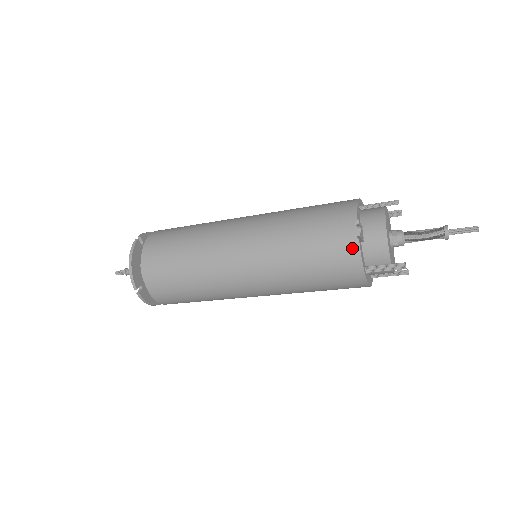
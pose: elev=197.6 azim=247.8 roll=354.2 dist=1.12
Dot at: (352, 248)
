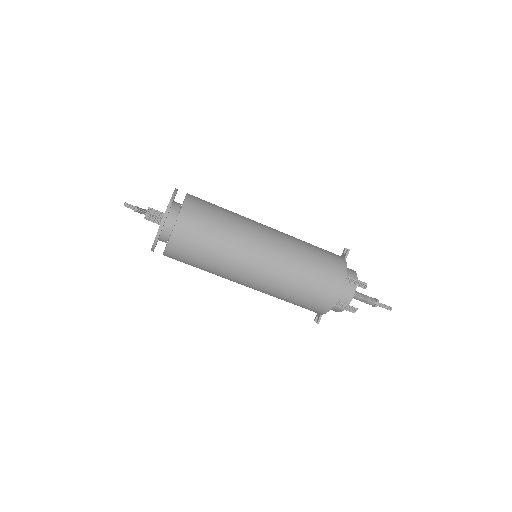
Dot at: (341, 258)
